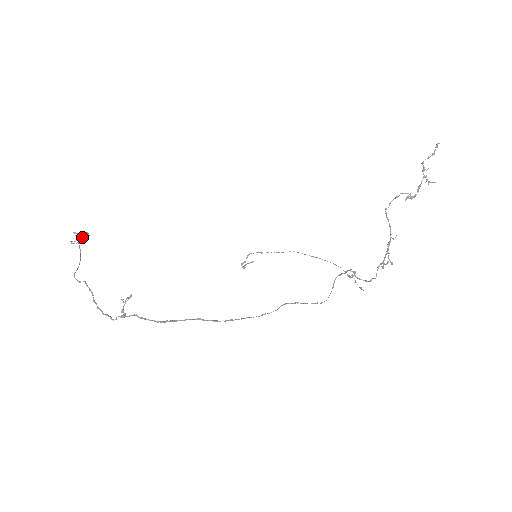
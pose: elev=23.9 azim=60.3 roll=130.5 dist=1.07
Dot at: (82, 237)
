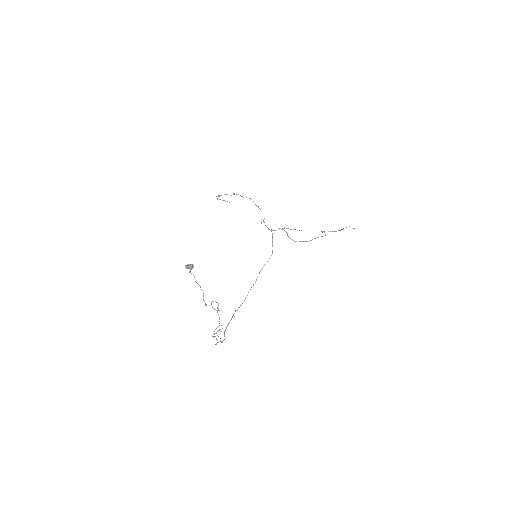
Dot at: occluded
